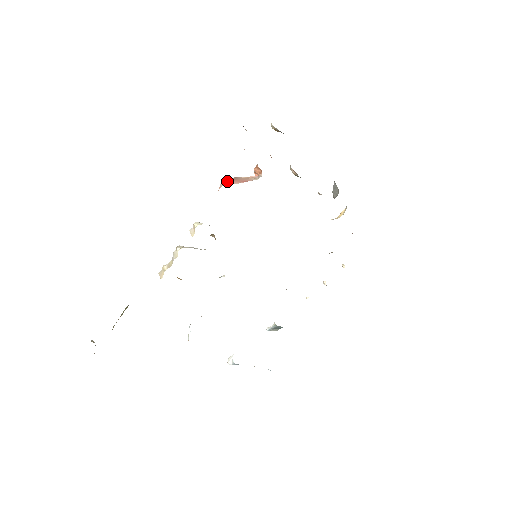
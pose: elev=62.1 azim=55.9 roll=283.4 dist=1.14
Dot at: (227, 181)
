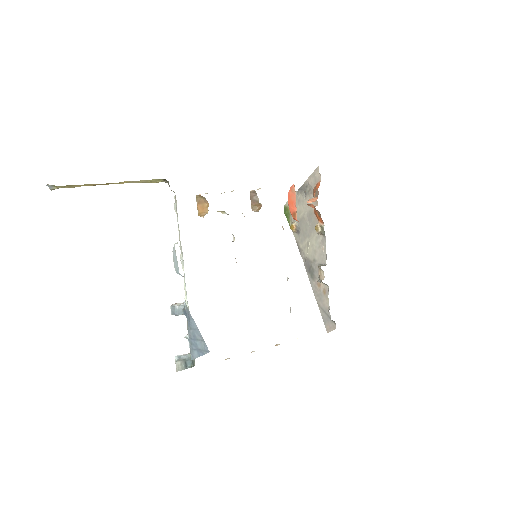
Dot at: occluded
